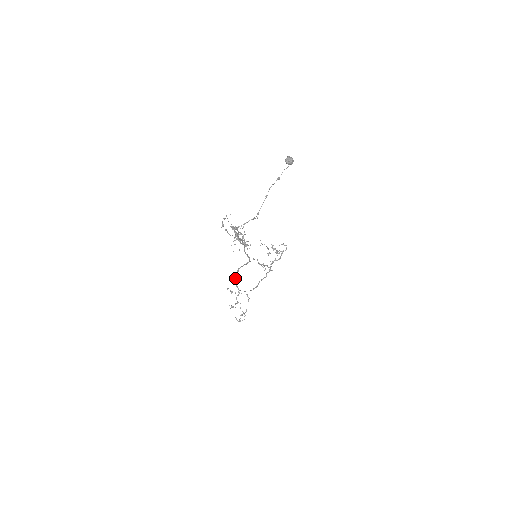
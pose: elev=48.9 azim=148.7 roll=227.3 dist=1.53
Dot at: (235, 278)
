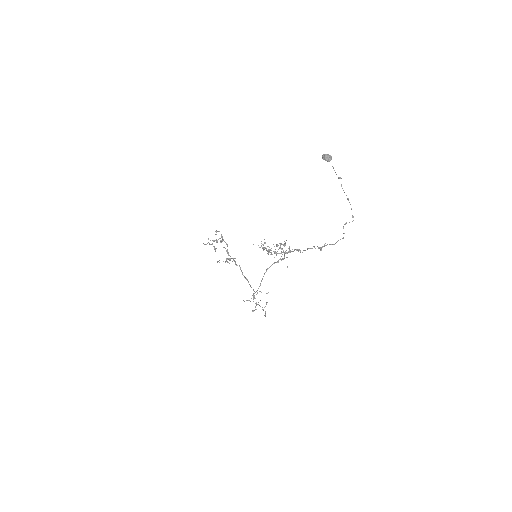
Dot at: occluded
